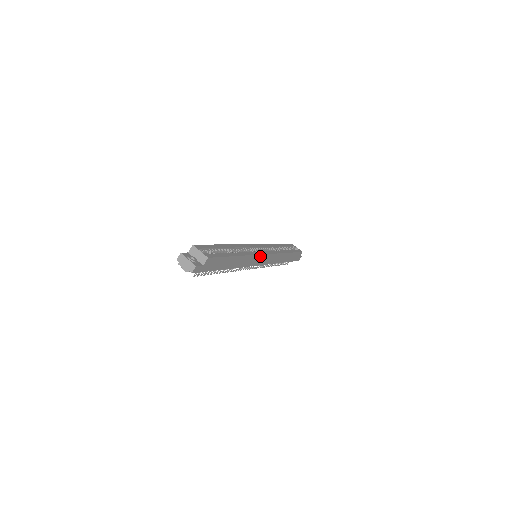
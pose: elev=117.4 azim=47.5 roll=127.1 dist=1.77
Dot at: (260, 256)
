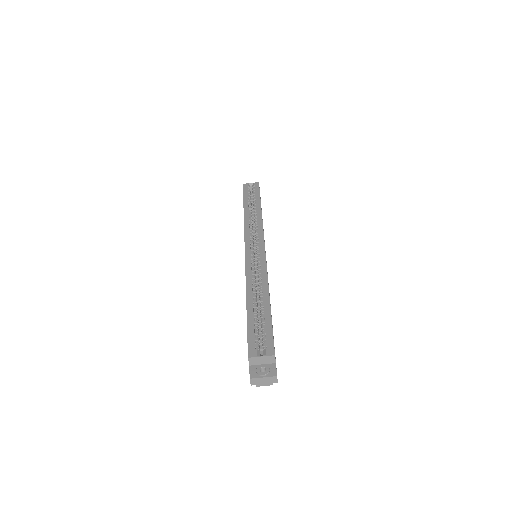
Dot at: (265, 258)
